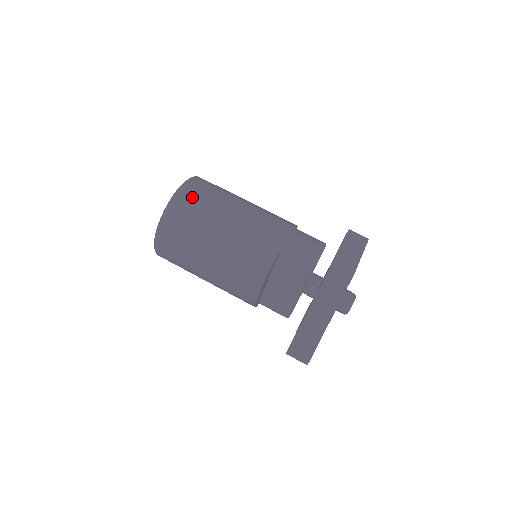
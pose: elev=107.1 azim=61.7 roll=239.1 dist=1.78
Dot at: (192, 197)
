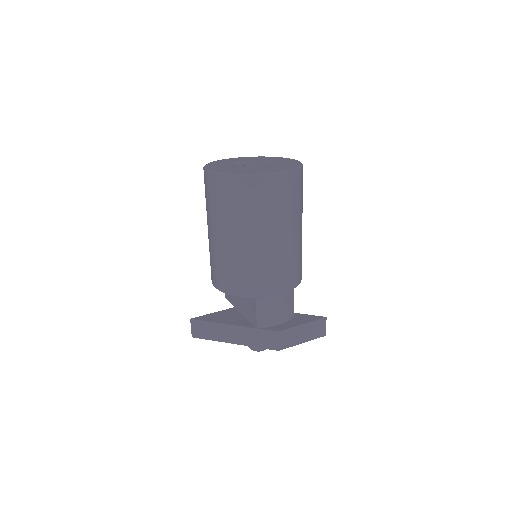
Dot at: (262, 194)
